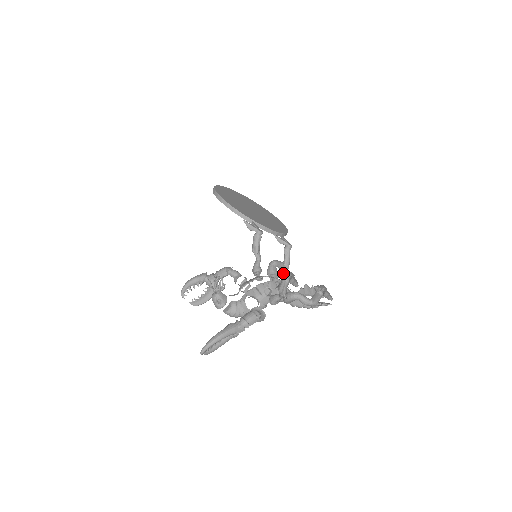
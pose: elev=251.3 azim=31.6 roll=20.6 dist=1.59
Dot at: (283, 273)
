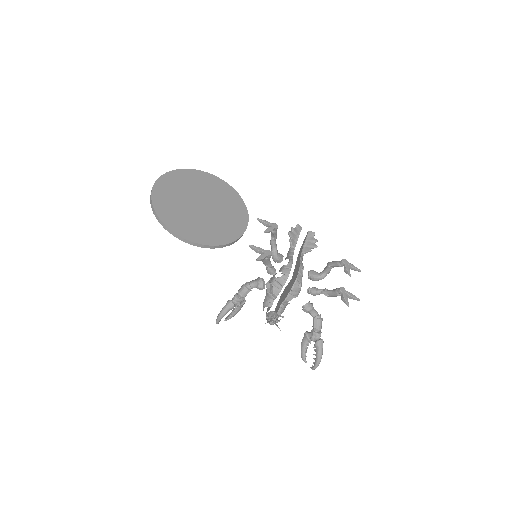
Dot at: (348, 302)
